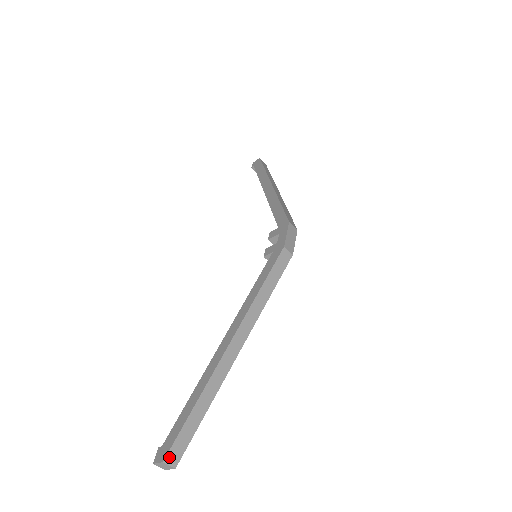
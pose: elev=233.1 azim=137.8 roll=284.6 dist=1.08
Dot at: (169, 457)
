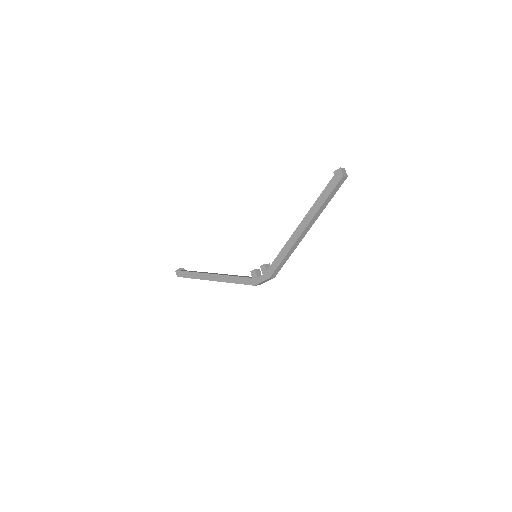
Dot at: occluded
